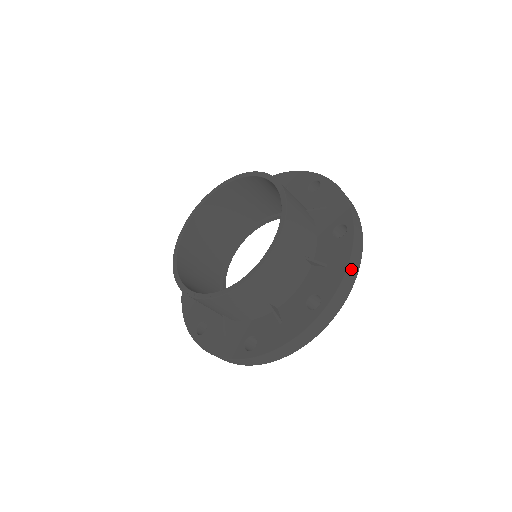
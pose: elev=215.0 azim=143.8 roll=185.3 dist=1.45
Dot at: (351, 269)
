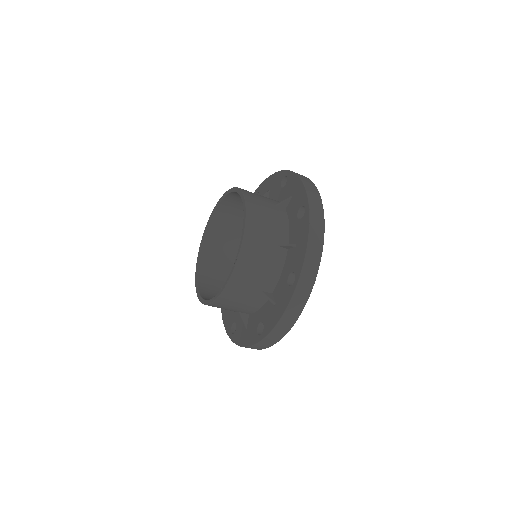
Dot at: (305, 181)
